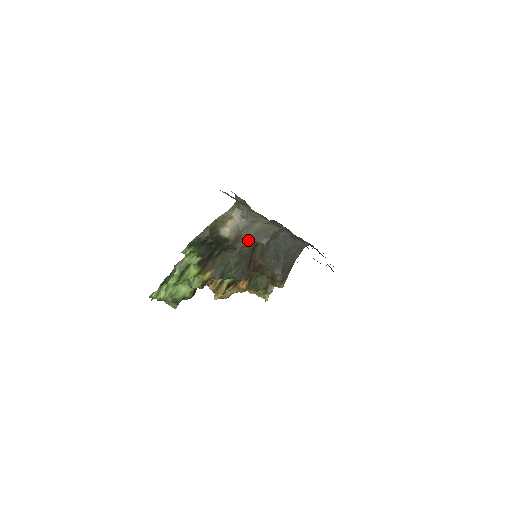
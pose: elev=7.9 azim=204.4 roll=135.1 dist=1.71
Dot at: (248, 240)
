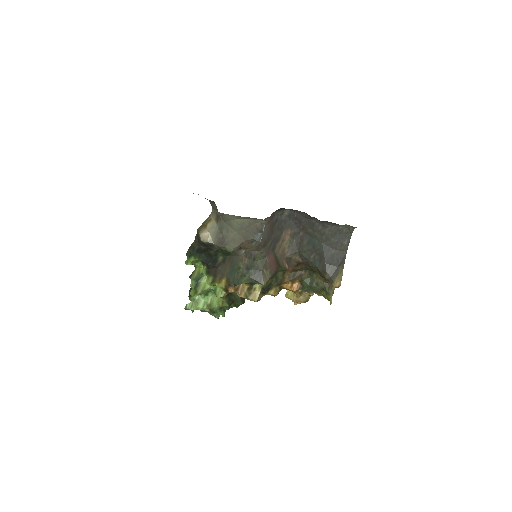
Dot at: (237, 240)
